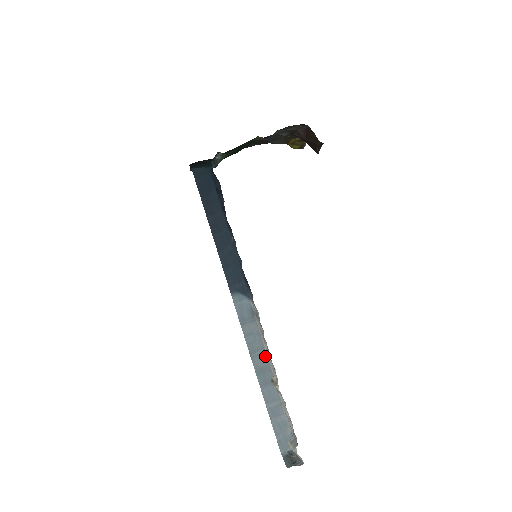
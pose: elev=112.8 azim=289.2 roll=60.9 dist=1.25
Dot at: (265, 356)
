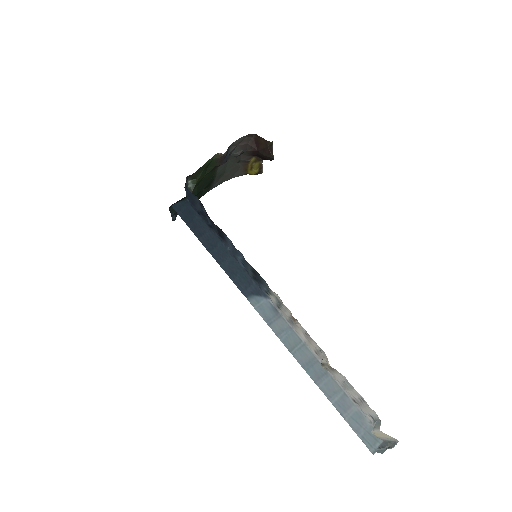
Dot at: (306, 348)
